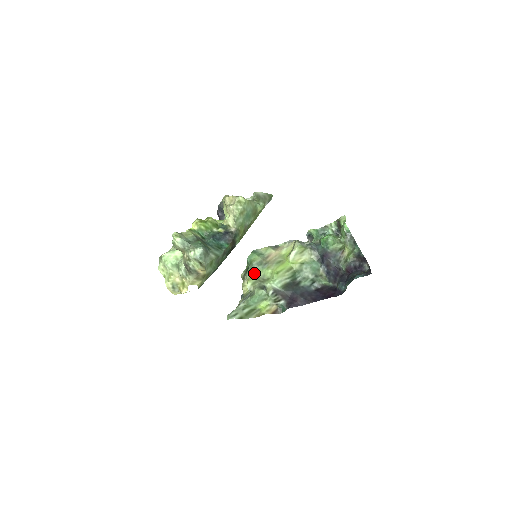
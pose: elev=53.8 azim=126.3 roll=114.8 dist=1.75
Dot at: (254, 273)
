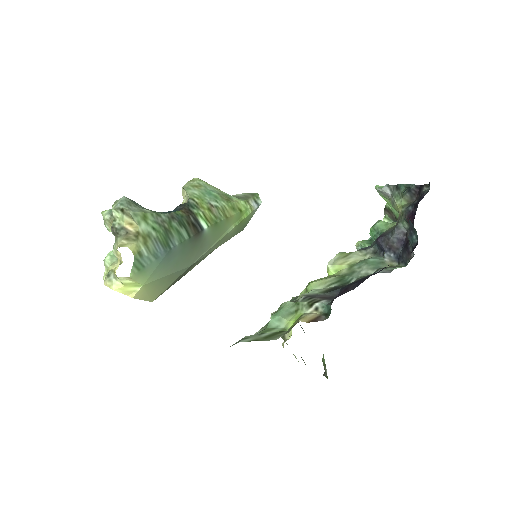
Dot at: occluded
